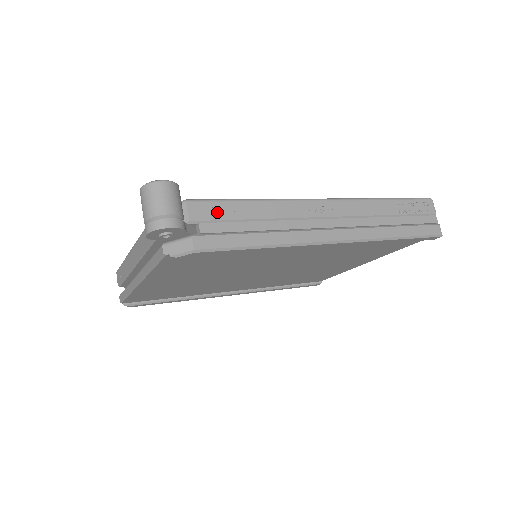
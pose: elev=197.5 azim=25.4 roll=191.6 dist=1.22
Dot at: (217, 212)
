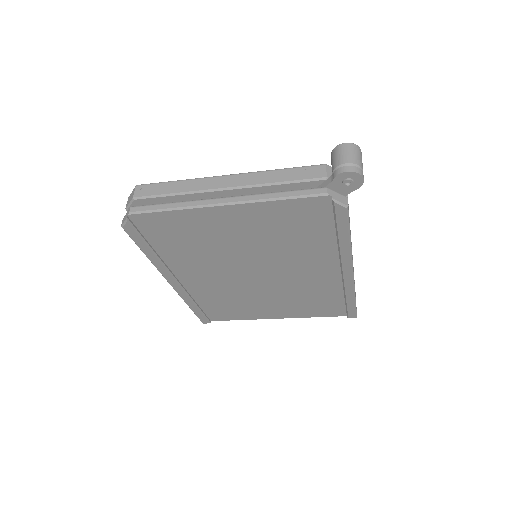
Dot at: occluded
